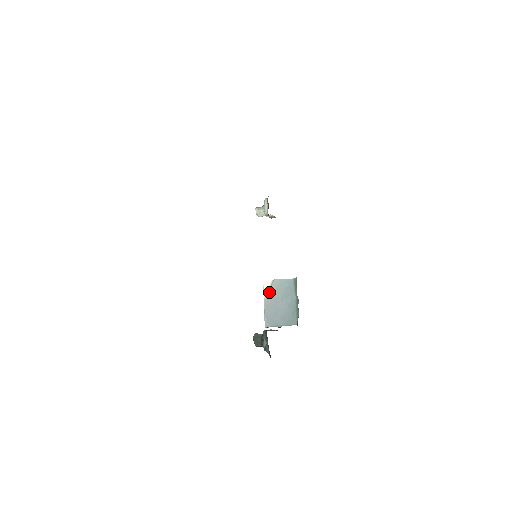
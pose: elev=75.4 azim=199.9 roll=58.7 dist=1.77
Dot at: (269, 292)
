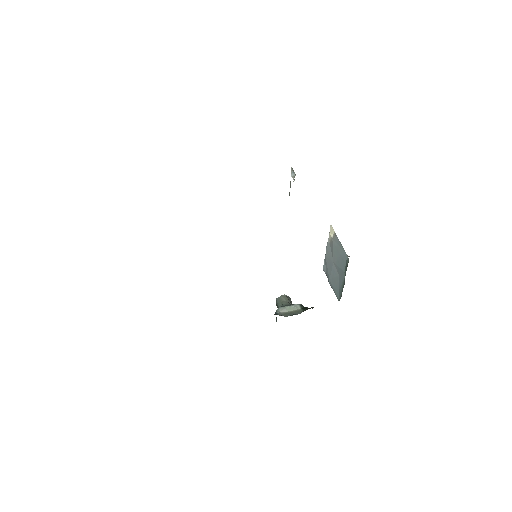
Dot at: (331, 241)
